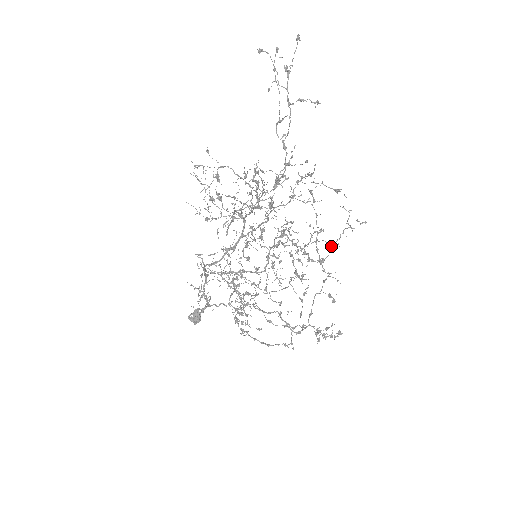
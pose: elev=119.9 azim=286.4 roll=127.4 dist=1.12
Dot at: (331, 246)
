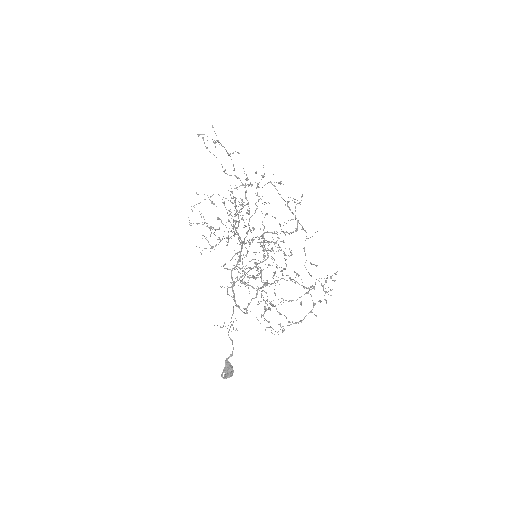
Dot at: (295, 219)
